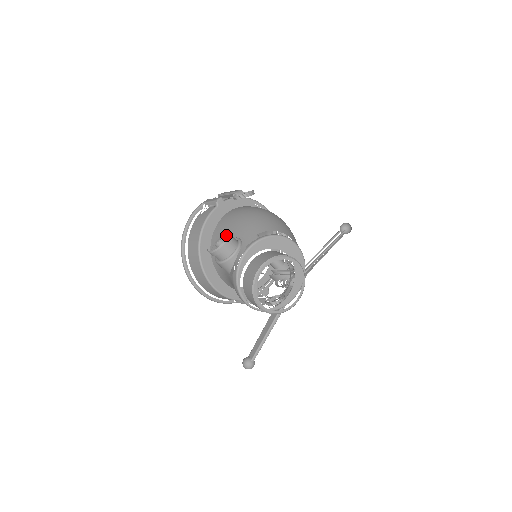
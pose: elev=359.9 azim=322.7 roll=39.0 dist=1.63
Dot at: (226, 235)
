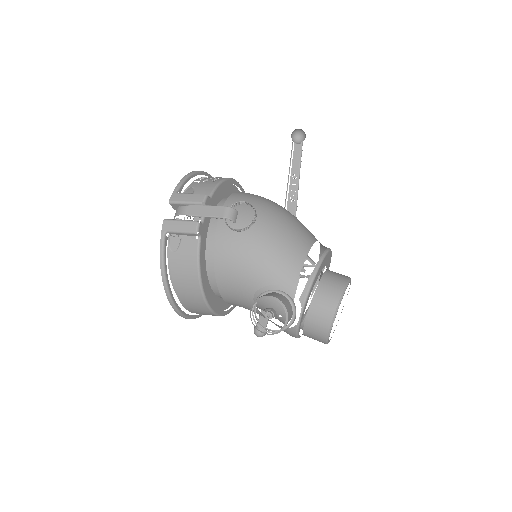
Dot at: (248, 282)
